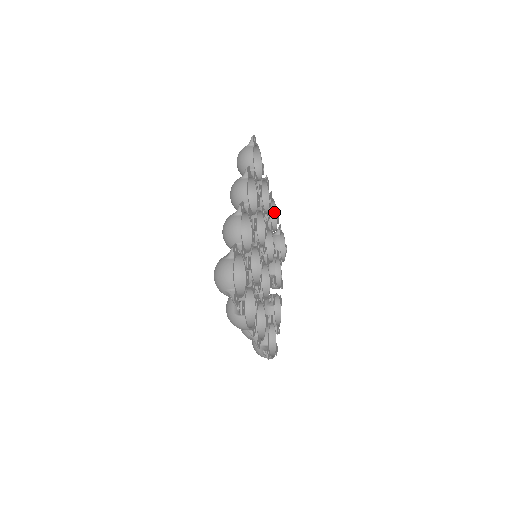
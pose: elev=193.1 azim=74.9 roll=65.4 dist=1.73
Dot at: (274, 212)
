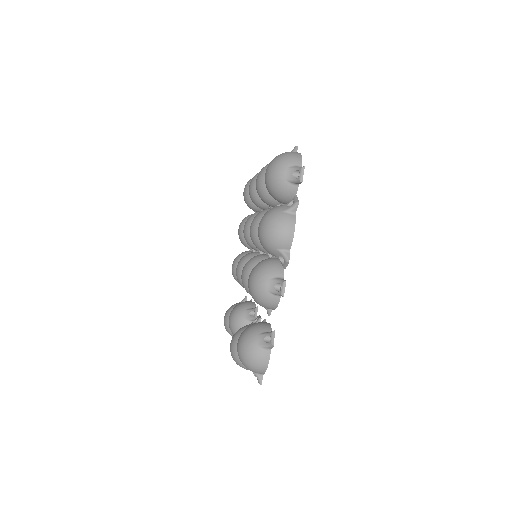
Dot at: occluded
